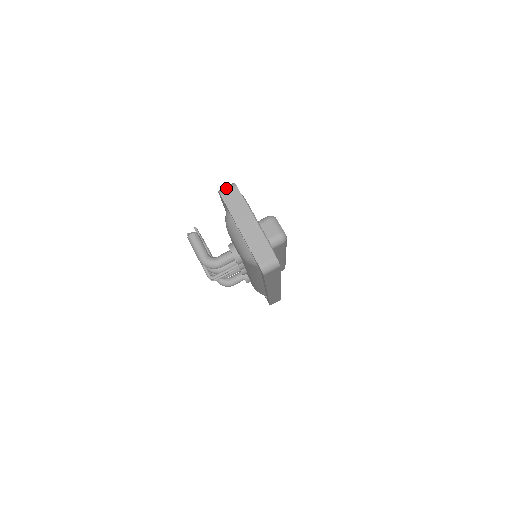
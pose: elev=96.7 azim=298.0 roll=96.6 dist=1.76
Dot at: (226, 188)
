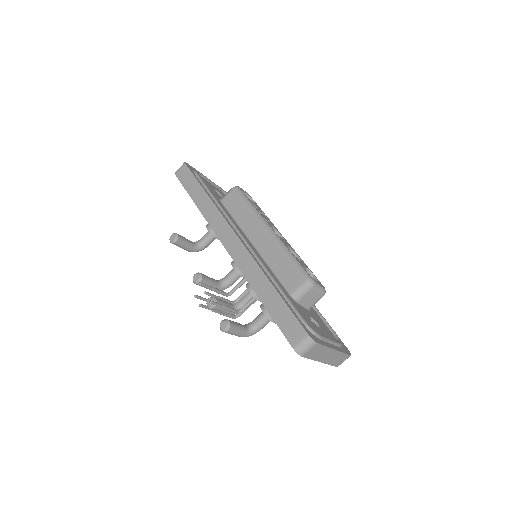
Dot at: (306, 349)
